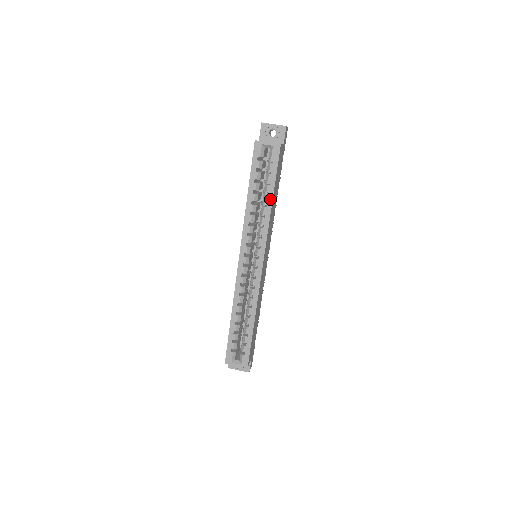
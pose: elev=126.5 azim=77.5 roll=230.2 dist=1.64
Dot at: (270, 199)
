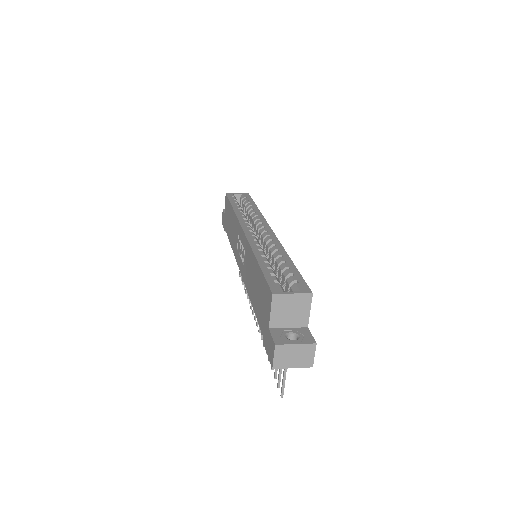
Dot at: (255, 207)
